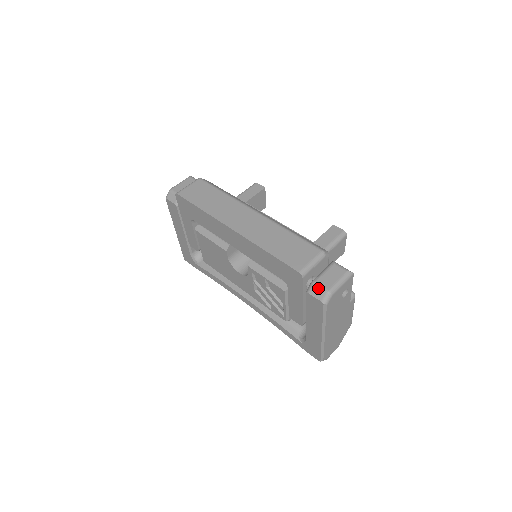
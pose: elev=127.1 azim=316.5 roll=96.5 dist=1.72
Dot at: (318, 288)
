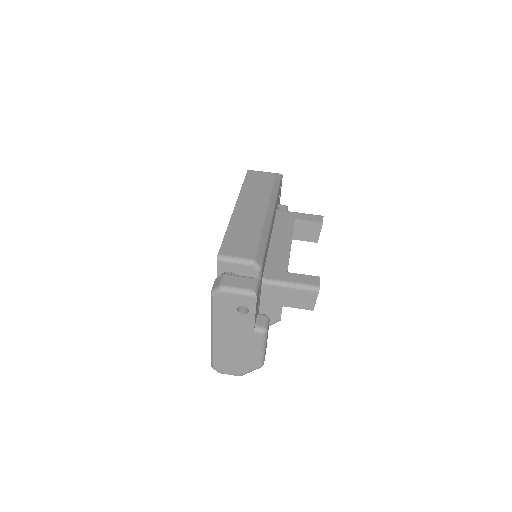
Dot at: (220, 279)
